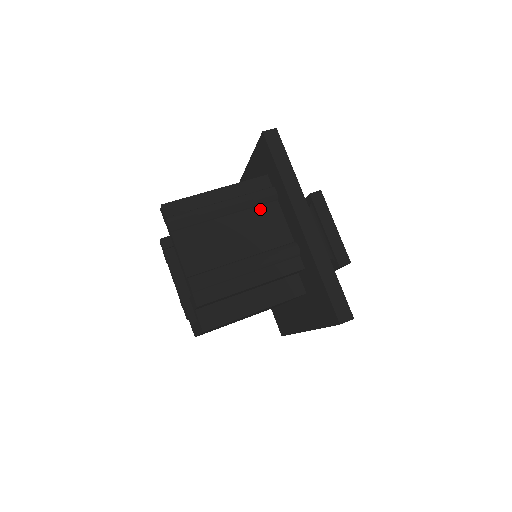
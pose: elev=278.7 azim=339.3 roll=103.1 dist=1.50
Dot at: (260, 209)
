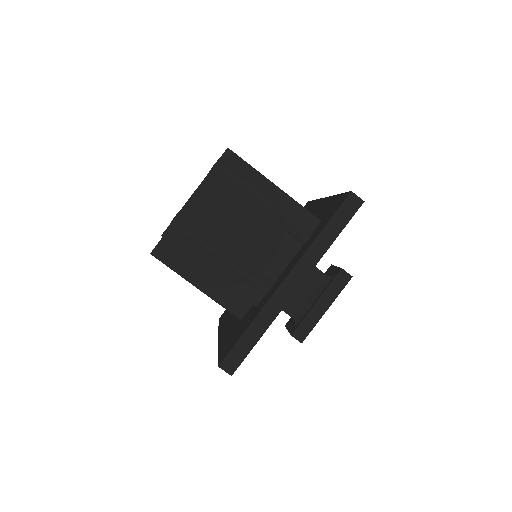
Dot at: (284, 234)
